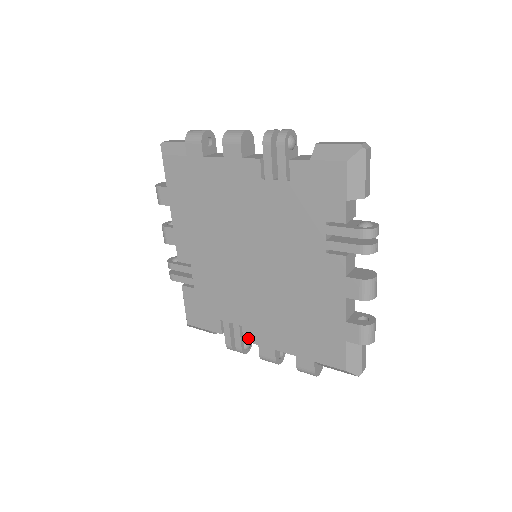
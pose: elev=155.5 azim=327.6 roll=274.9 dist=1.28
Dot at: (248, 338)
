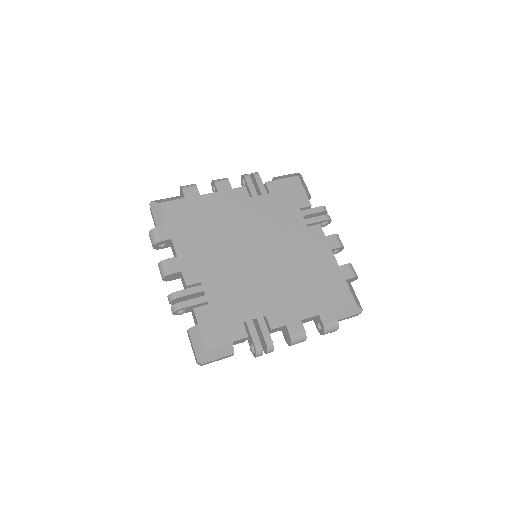
Dot at: (275, 324)
